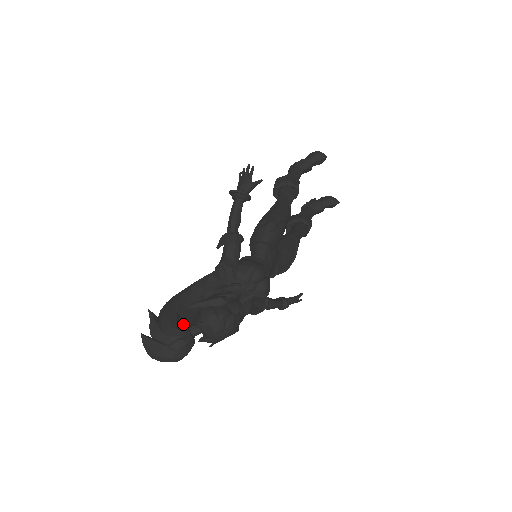
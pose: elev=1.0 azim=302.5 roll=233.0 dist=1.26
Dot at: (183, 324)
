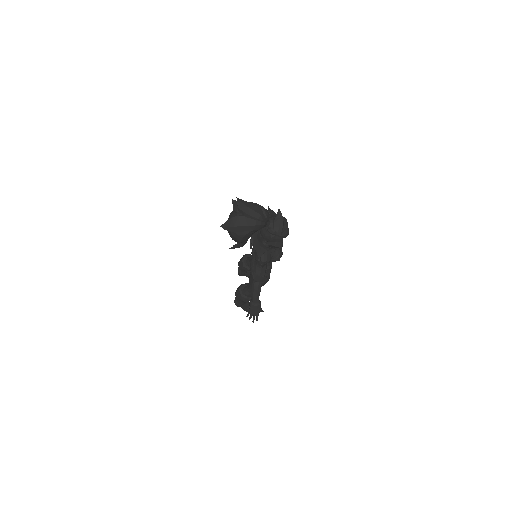
Dot at: occluded
